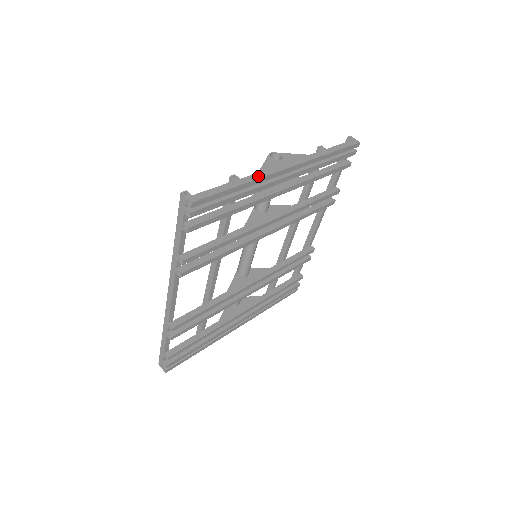
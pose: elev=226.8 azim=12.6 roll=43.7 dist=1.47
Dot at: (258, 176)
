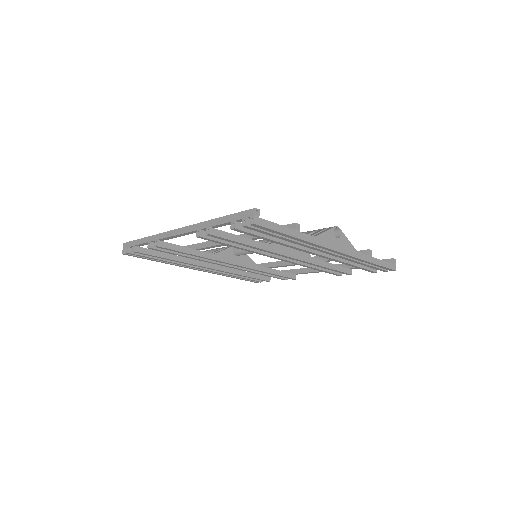
Dot at: (312, 240)
